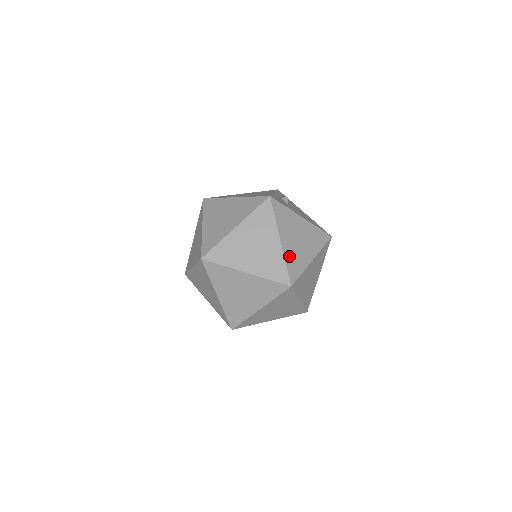
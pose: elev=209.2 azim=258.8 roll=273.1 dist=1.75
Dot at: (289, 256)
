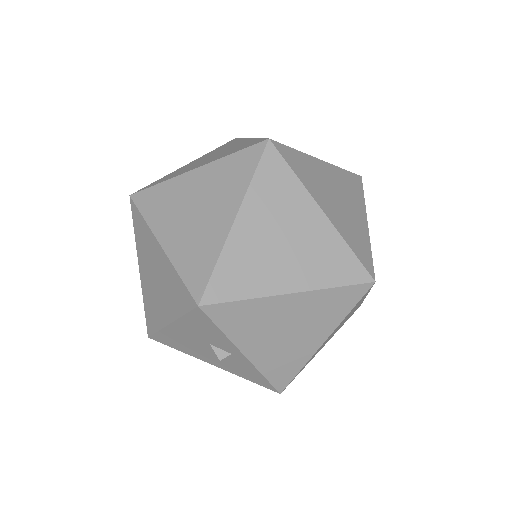
Dot at: occluded
